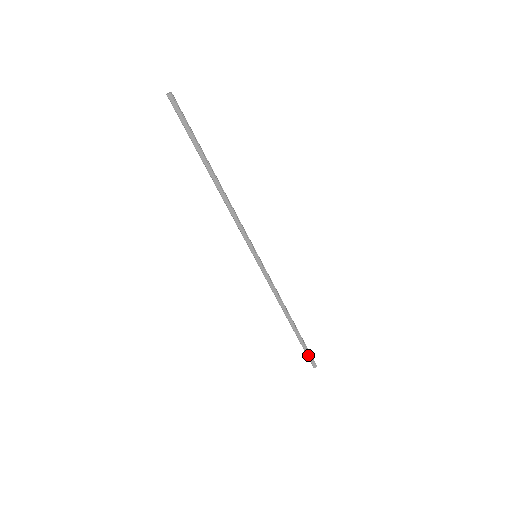
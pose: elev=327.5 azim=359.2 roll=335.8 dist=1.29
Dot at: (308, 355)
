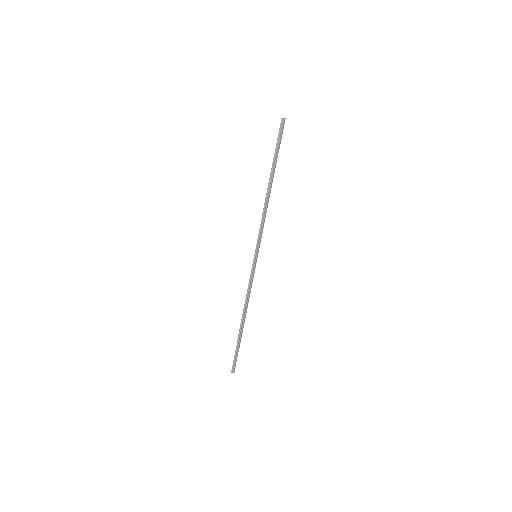
Dot at: (236, 359)
